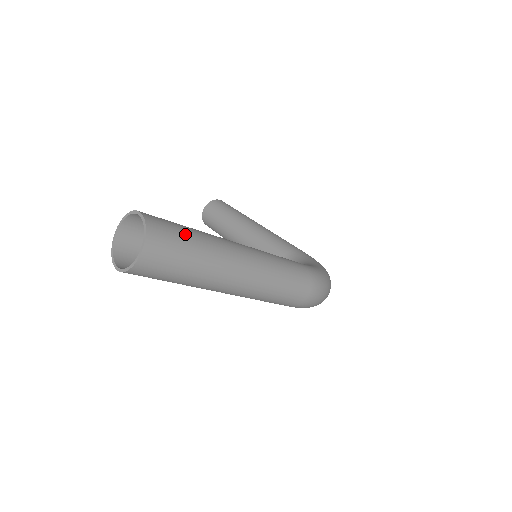
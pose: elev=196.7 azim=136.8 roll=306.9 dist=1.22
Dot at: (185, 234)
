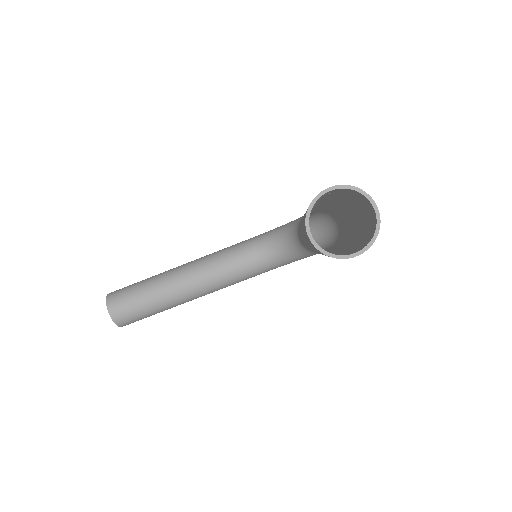
Dot at: occluded
